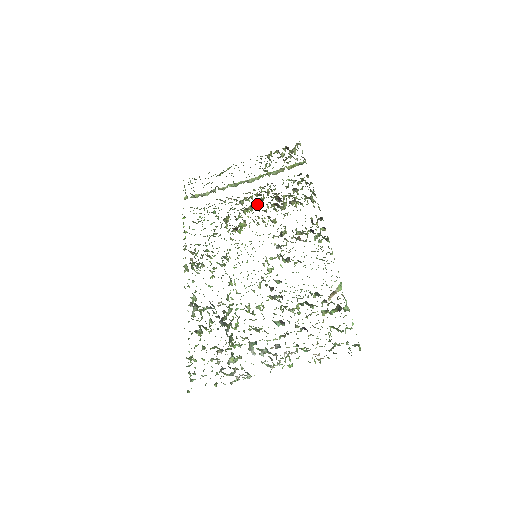
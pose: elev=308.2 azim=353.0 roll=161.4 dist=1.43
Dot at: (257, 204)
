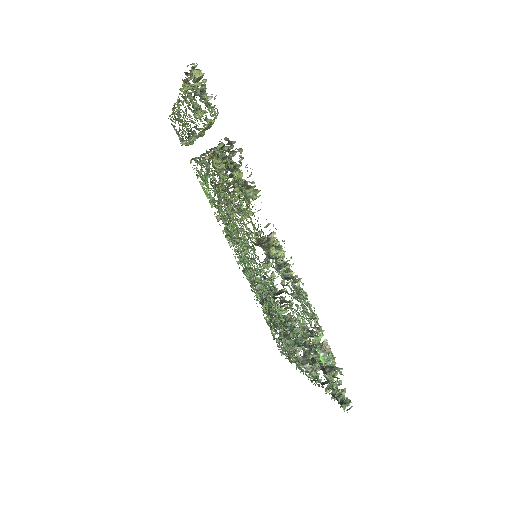
Dot at: (222, 185)
